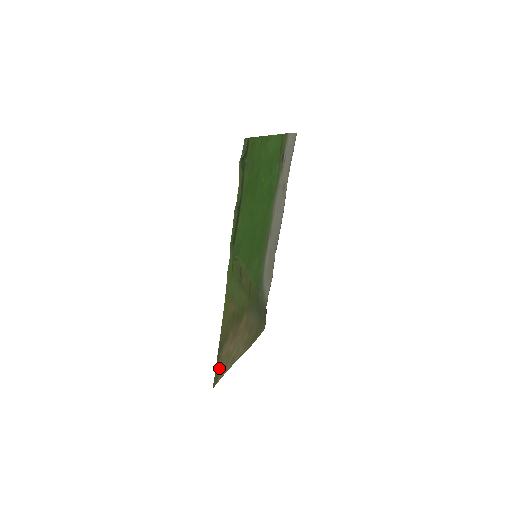
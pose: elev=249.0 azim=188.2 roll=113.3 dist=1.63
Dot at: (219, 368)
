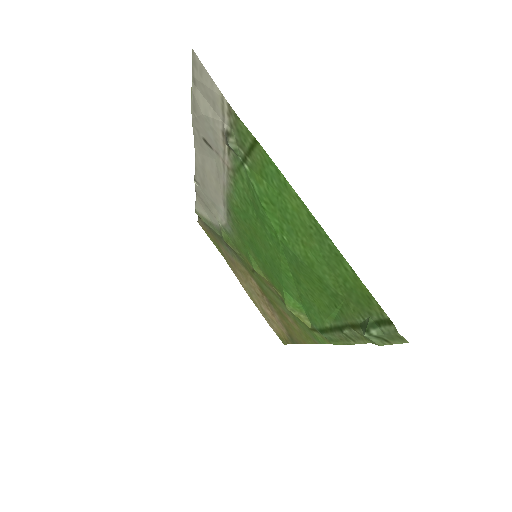
Dot at: (282, 336)
